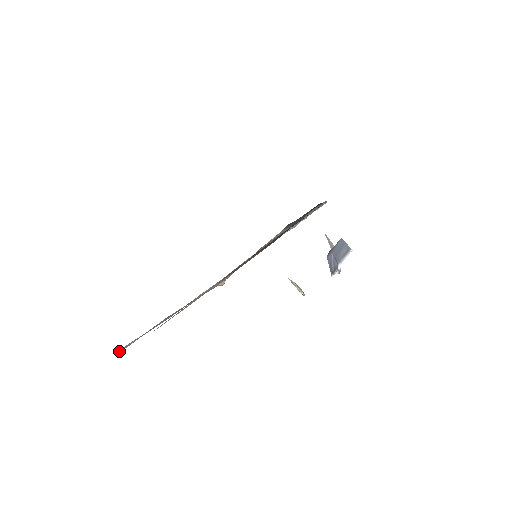
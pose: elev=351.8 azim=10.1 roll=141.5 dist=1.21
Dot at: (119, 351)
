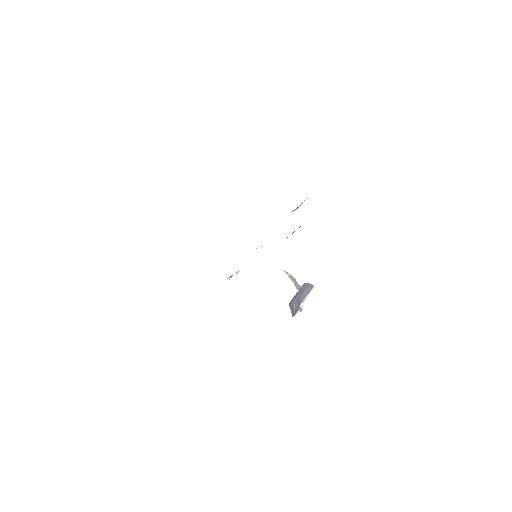
Dot at: occluded
